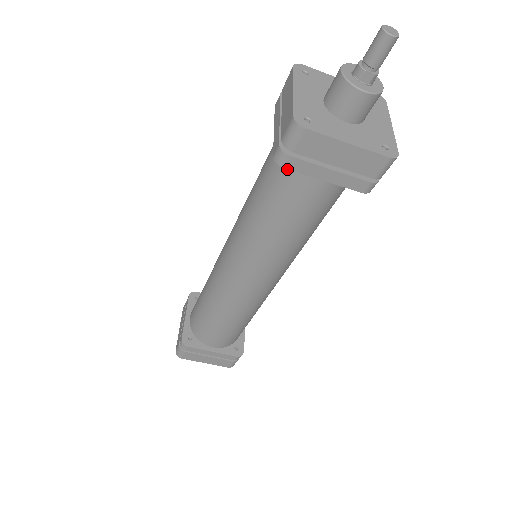
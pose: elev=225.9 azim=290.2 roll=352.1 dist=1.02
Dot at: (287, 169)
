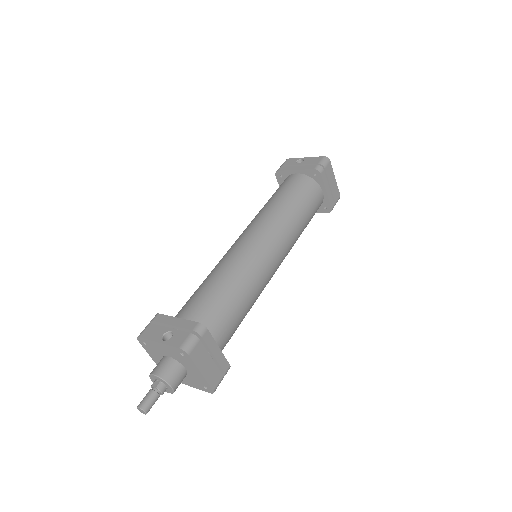
Dot at: occluded
